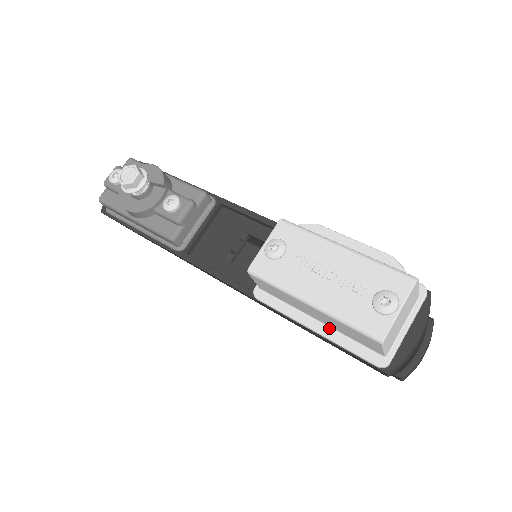
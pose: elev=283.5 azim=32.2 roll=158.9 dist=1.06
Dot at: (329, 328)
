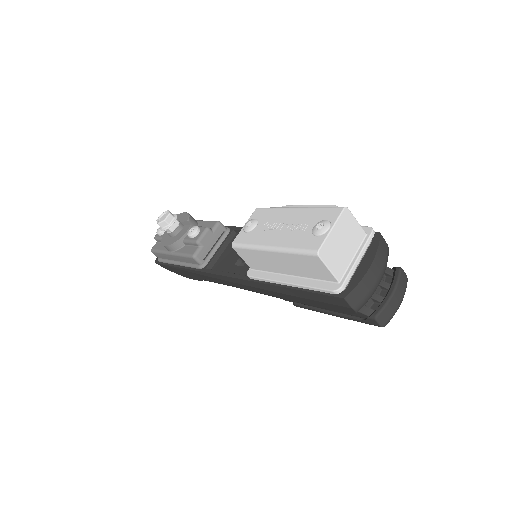
Dot at: (298, 278)
